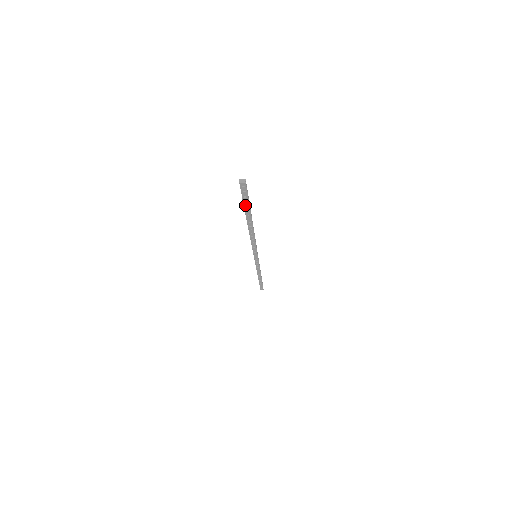
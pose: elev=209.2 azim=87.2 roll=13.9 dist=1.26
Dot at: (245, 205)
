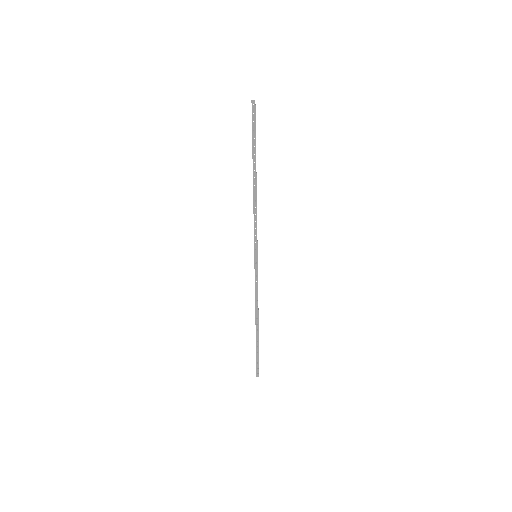
Dot at: (253, 137)
